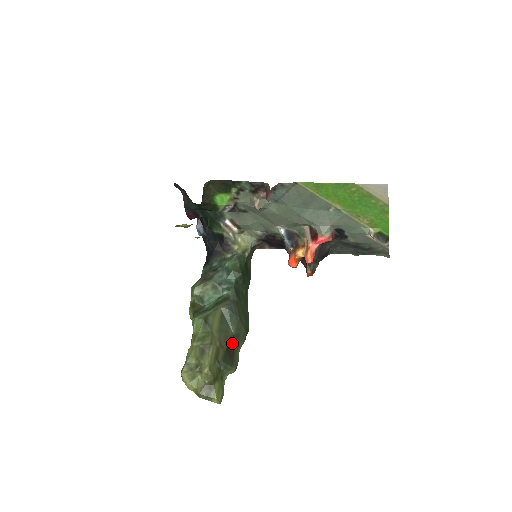
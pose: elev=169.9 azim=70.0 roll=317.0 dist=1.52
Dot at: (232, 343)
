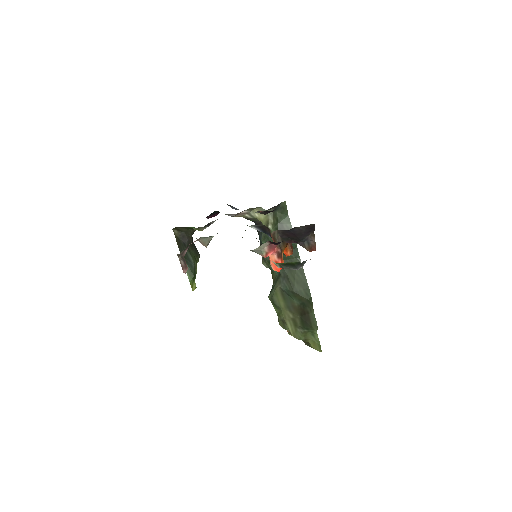
Dot at: (303, 310)
